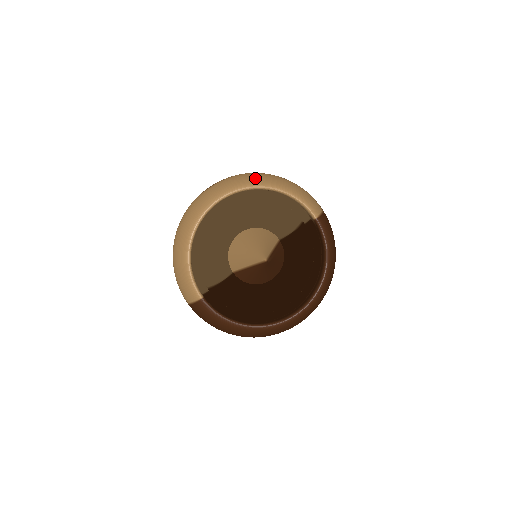
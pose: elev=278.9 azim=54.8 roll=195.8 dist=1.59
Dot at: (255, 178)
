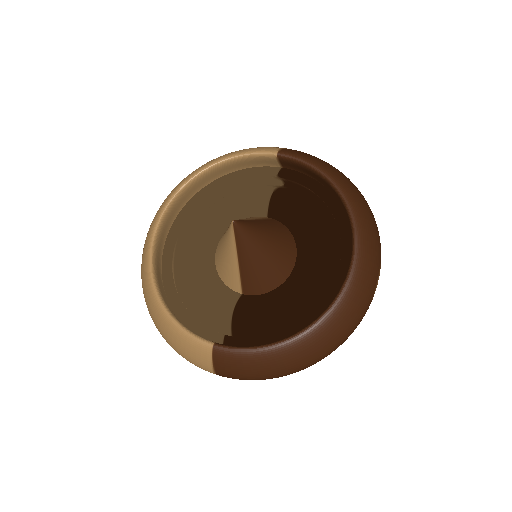
Dot at: occluded
